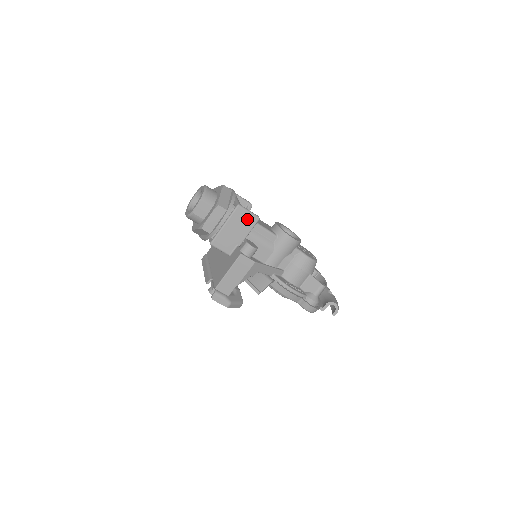
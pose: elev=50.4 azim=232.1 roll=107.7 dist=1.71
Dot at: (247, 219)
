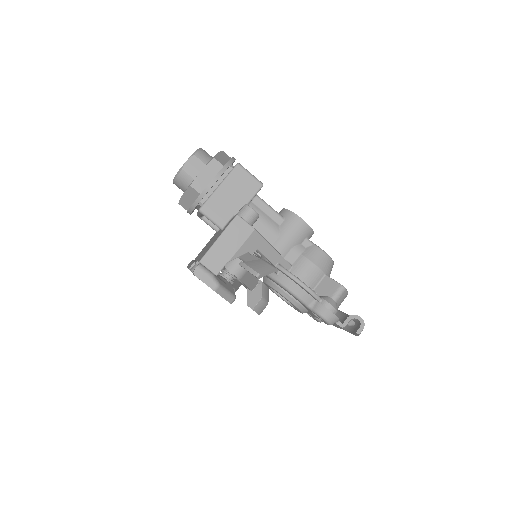
Dot at: (248, 183)
